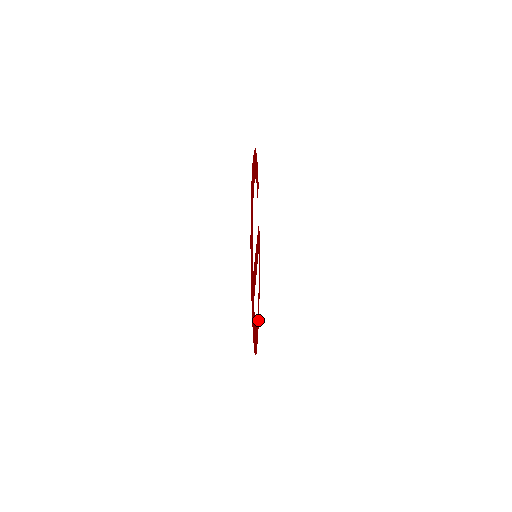
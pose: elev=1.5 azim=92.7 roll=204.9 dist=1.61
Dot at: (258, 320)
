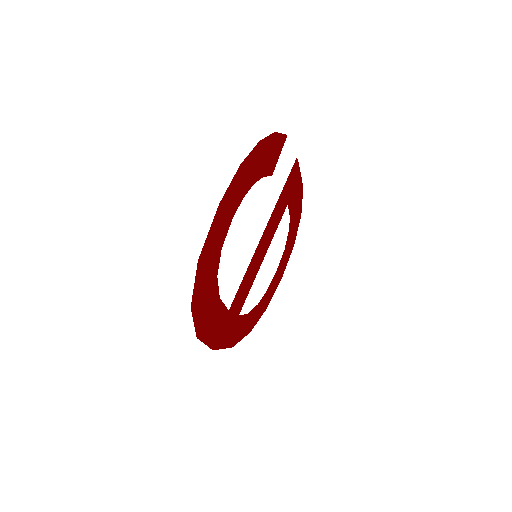
Dot at: (287, 258)
